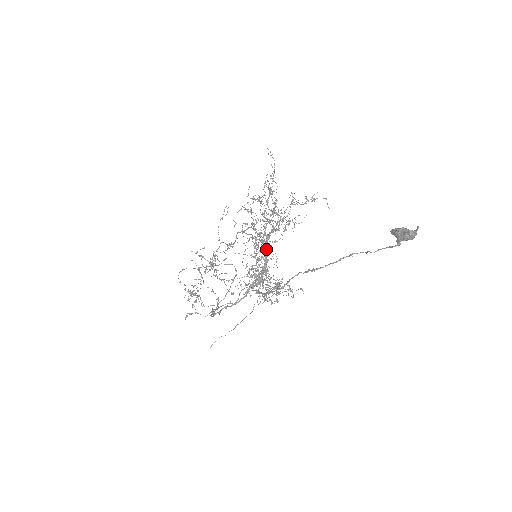
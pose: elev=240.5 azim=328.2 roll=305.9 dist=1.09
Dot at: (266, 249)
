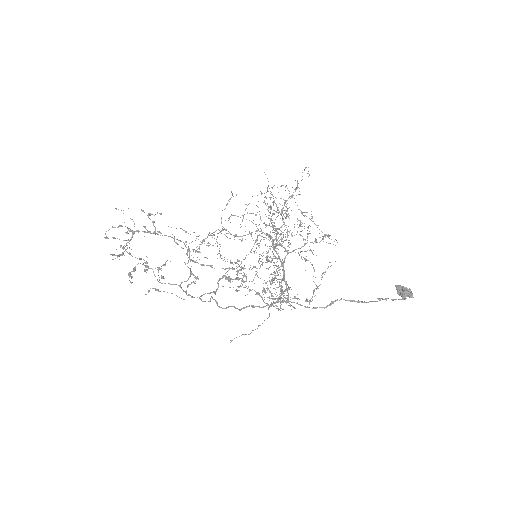
Dot at: occluded
